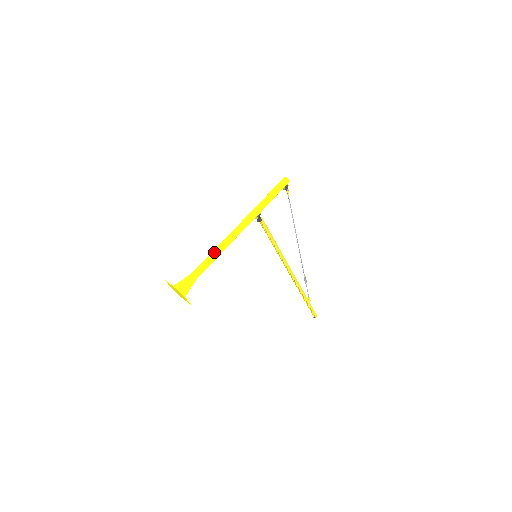
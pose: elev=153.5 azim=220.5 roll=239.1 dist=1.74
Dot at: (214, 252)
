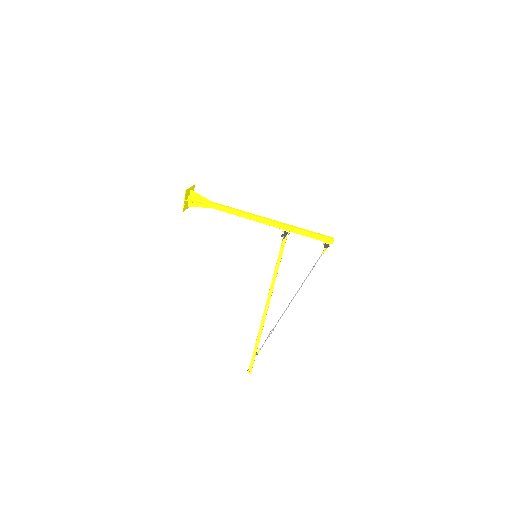
Dot at: (234, 209)
